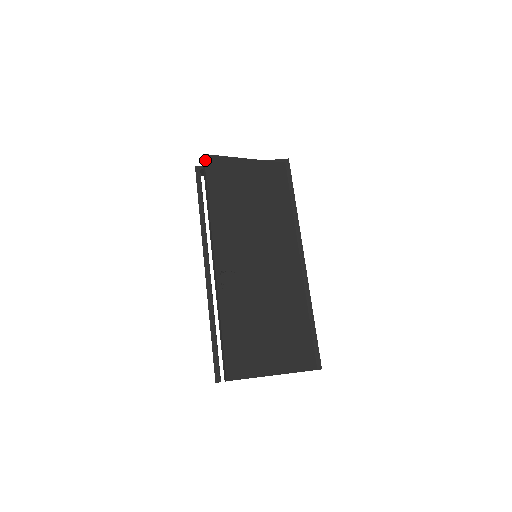
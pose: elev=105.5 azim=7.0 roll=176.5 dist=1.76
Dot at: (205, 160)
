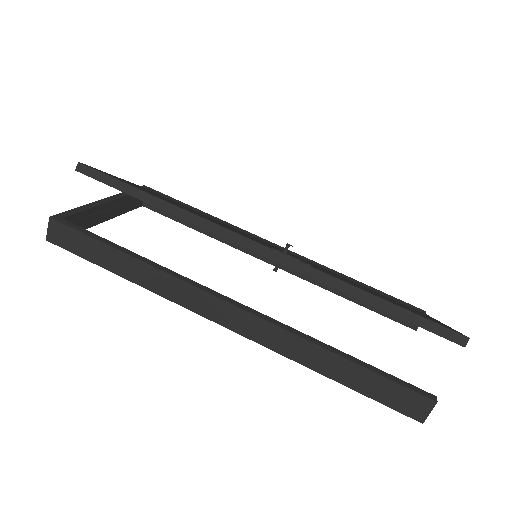
Dot at: (89, 167)
